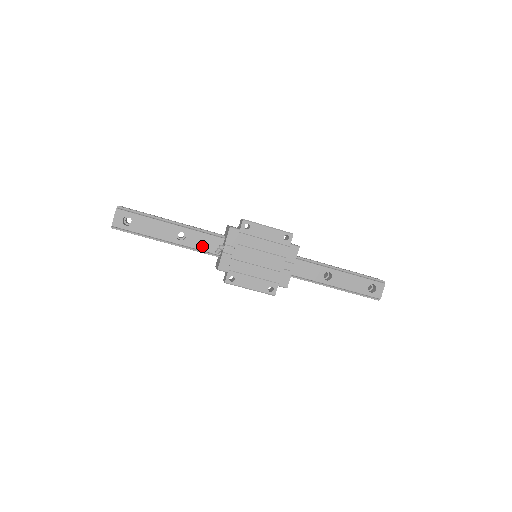
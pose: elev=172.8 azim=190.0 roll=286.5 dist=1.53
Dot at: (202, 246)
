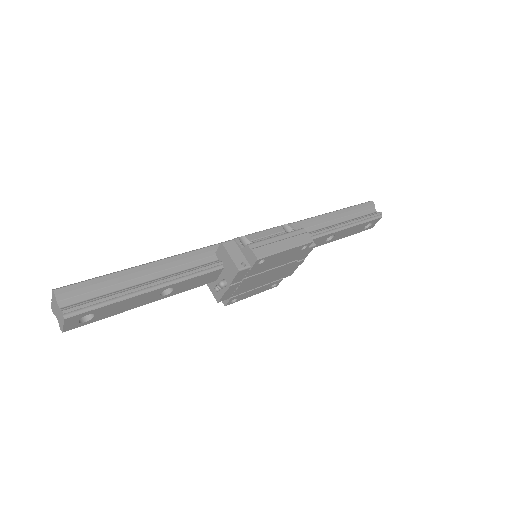
Dot at: (194, 286)
